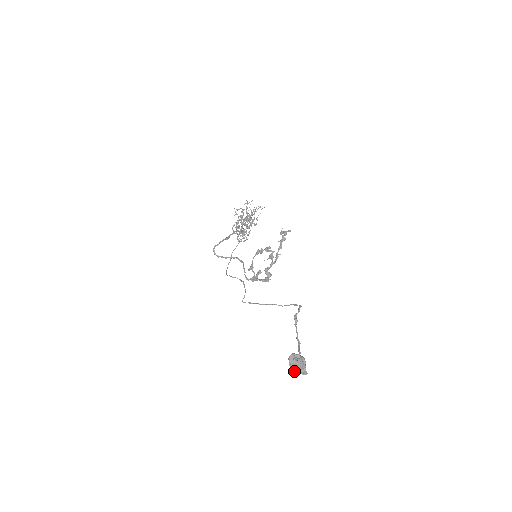
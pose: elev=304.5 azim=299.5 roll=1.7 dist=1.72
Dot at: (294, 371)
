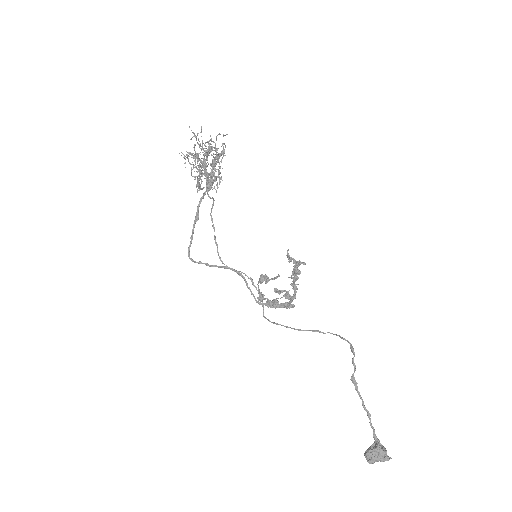
Dot at: occluded
